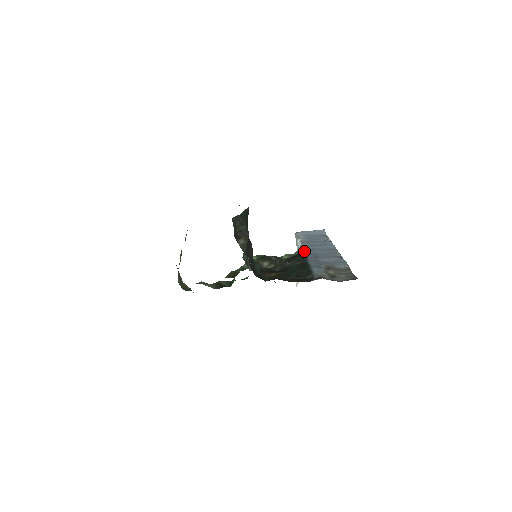
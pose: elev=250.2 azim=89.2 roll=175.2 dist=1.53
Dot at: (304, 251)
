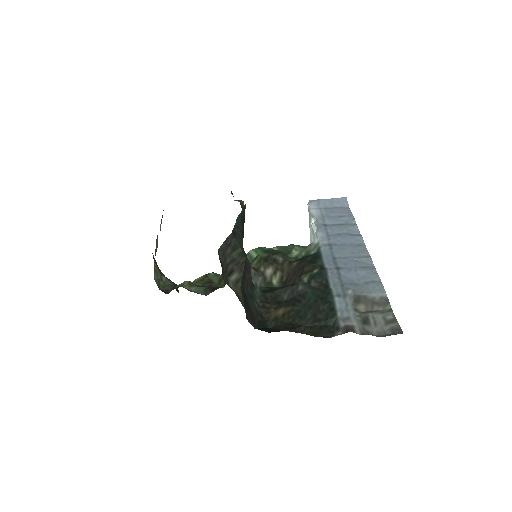
Dot at: (321, 250)
